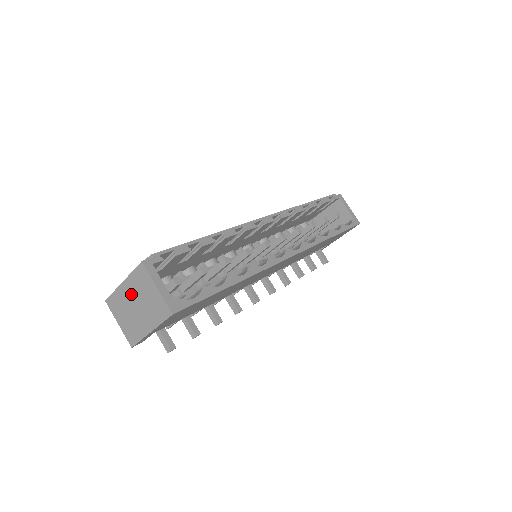
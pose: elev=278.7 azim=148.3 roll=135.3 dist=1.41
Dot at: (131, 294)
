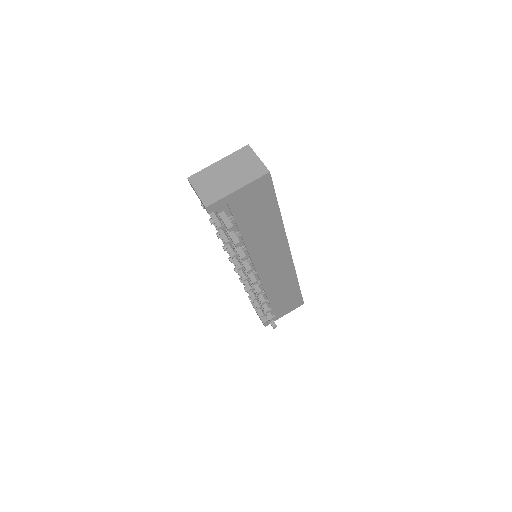
Dot at: (225, 167)
